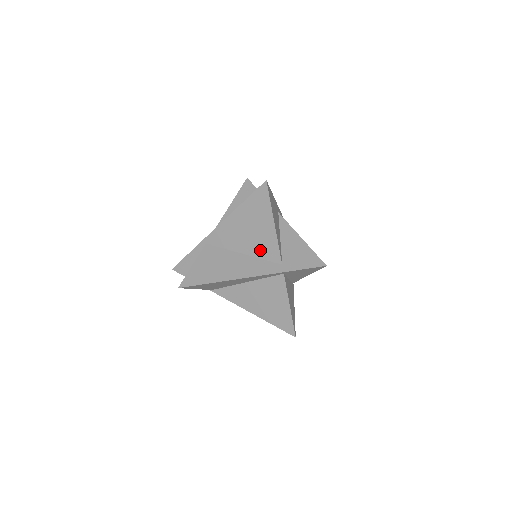
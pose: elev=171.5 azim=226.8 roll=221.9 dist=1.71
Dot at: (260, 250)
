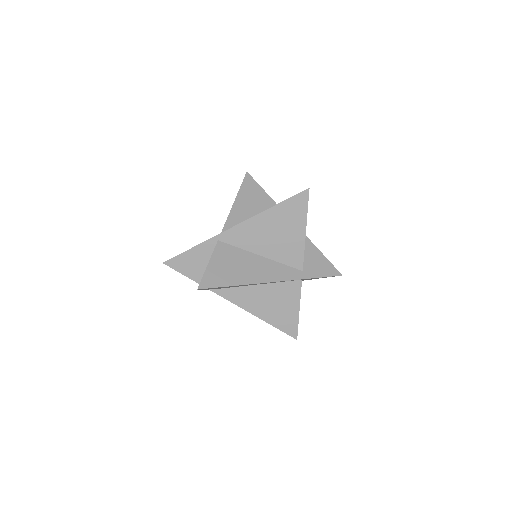
Dot at: (282, 254)
